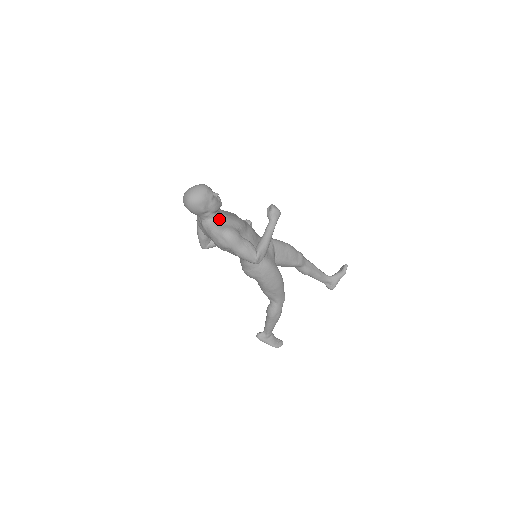
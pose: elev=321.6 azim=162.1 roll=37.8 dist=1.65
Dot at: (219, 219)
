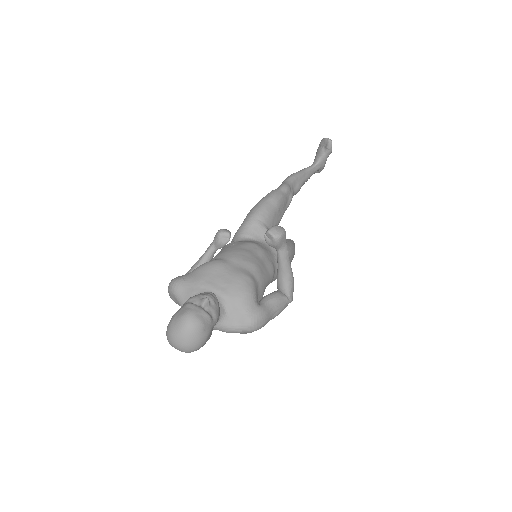
Dot at: (224, 312)
